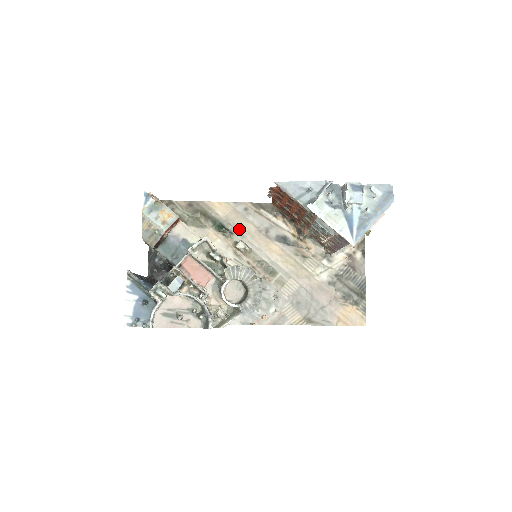
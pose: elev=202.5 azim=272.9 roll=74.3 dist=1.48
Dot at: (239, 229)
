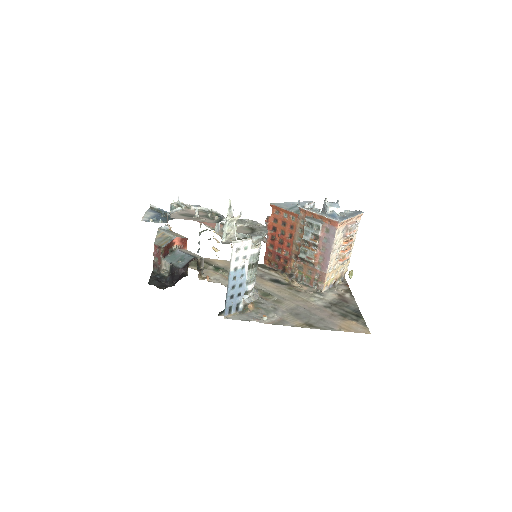
Dot at: occluded
